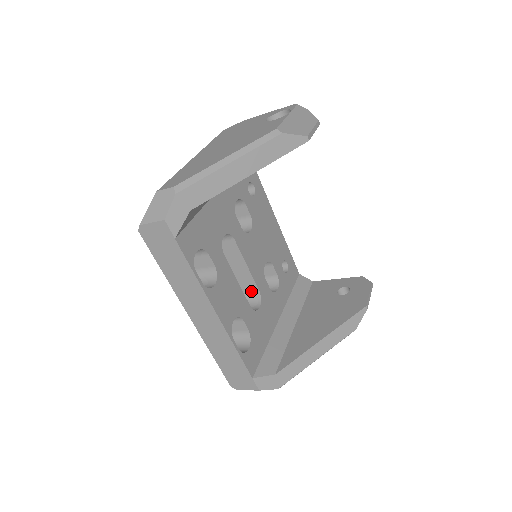
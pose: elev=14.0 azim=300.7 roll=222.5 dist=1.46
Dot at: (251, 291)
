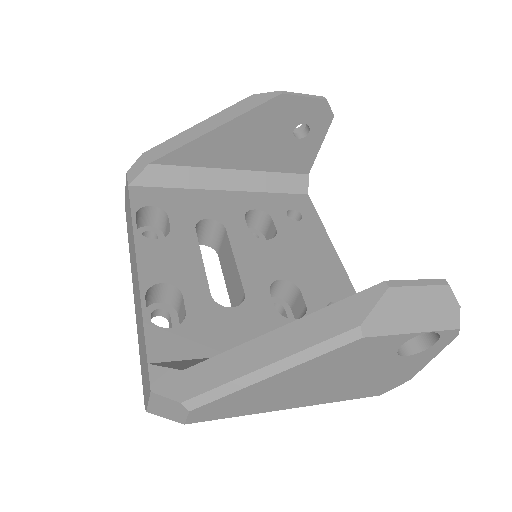
Dot at: (241, 300)
